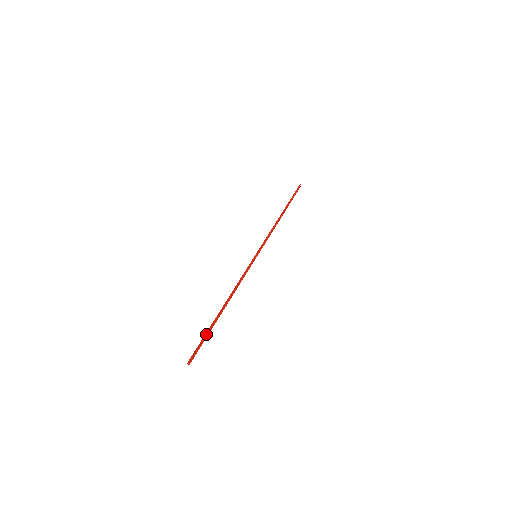
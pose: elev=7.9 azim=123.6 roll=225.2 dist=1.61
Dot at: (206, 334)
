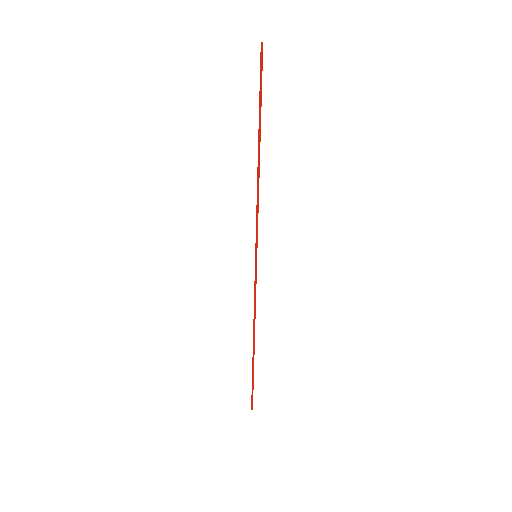
Dot at: (253, 379)
